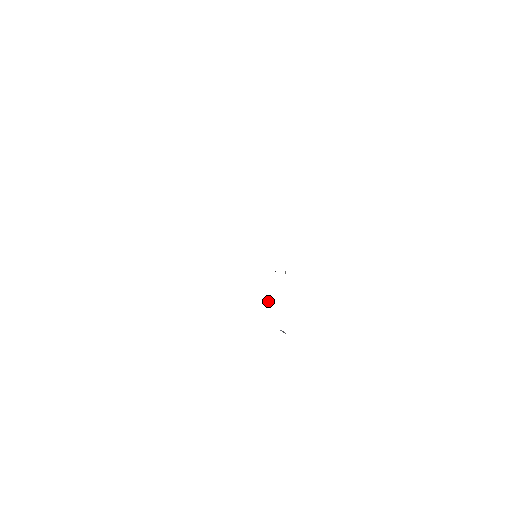
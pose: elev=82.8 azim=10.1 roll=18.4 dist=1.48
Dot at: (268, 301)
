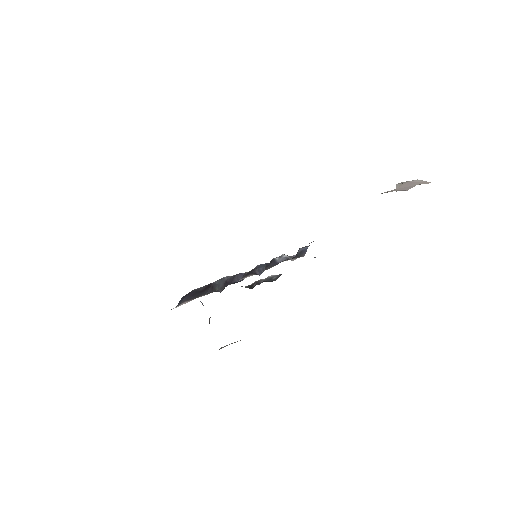
Dot at: (217, 282)
